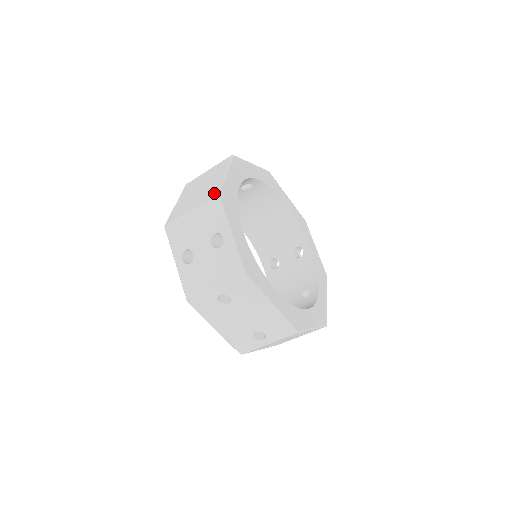
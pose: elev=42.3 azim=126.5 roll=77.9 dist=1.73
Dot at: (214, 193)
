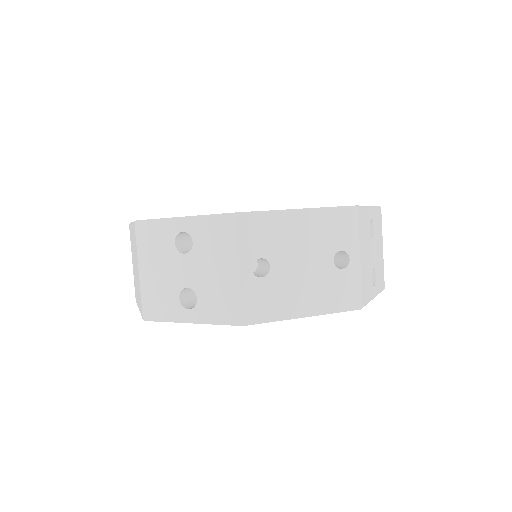
Dot at: (134, 229)
